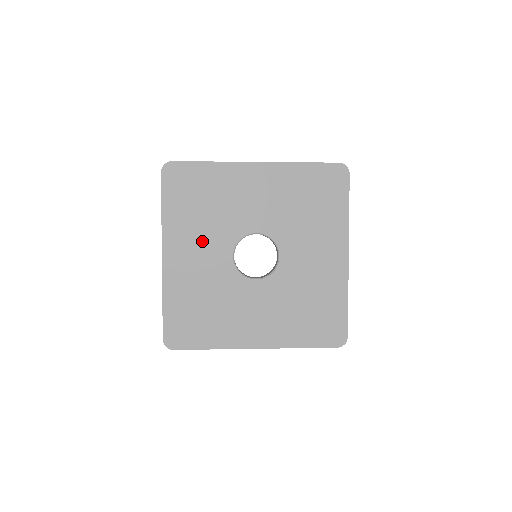
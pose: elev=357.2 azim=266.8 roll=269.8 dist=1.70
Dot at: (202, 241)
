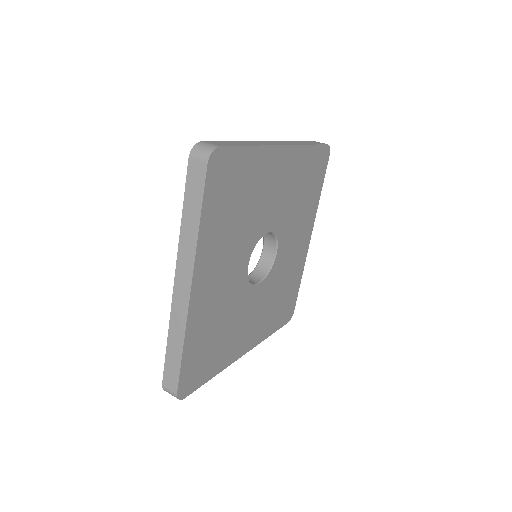
Dot at: (229, 256)
